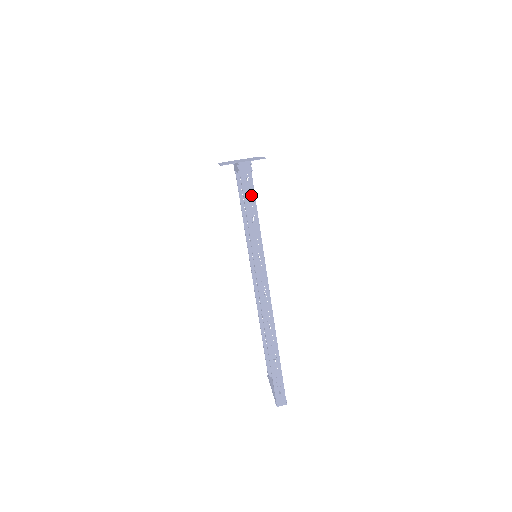
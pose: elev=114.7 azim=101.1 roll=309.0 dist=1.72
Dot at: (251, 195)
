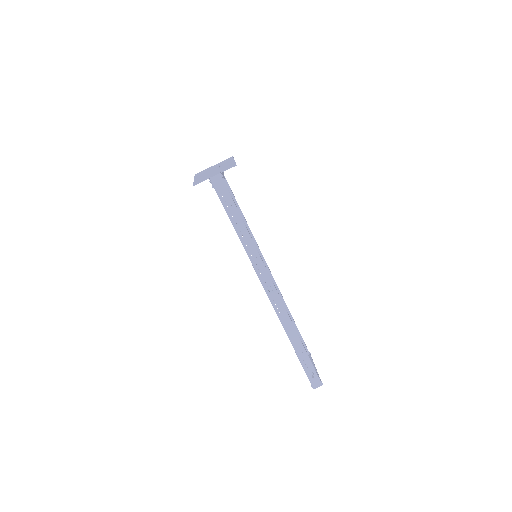
Dot at: (231, 205)
